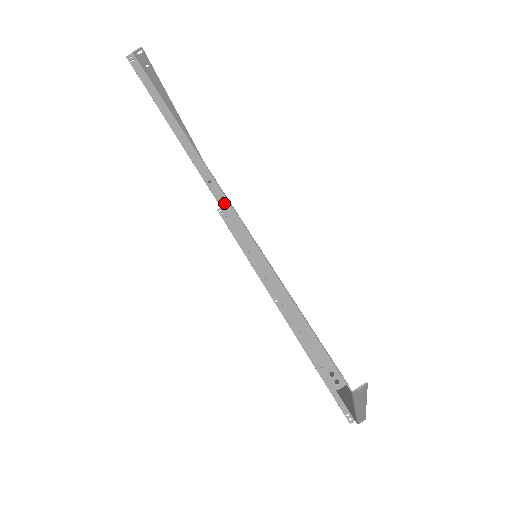
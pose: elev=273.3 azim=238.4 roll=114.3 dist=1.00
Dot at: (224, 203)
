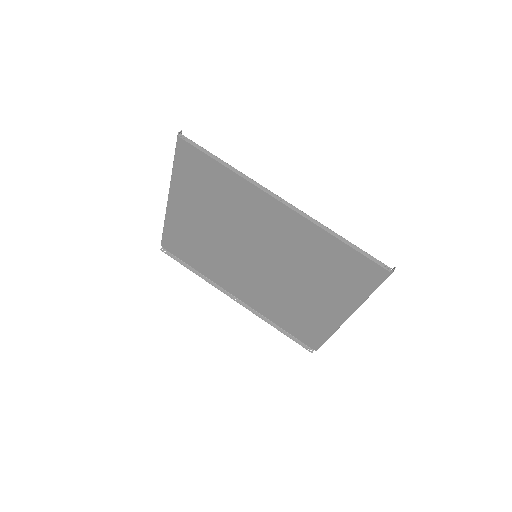
Dot at: (296, 209)
